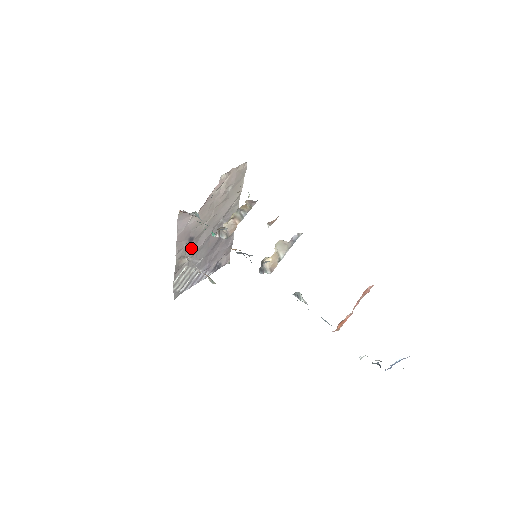
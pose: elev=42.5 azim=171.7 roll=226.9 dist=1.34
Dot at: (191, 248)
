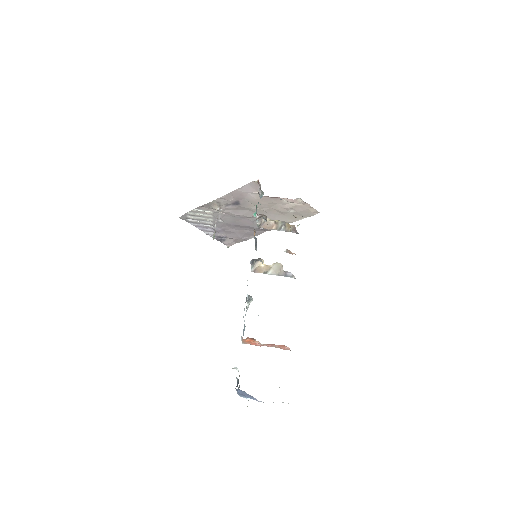
Dot at: (230, 207)
